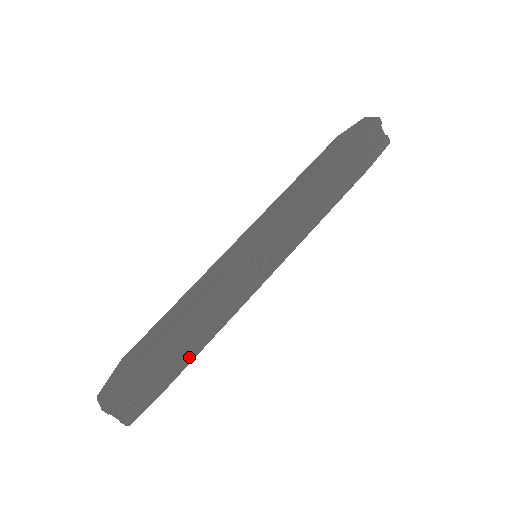
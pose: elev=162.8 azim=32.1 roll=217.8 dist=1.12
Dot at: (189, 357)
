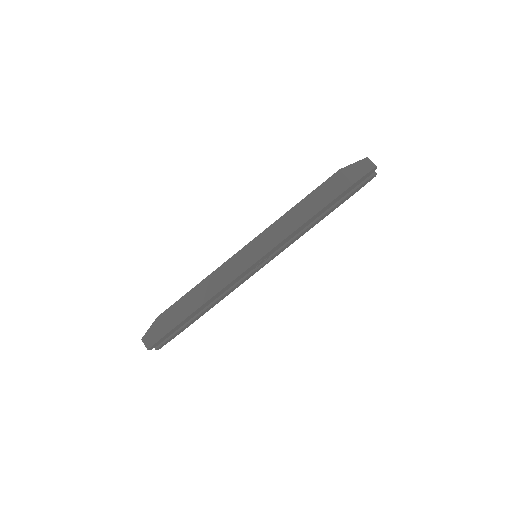
Dot at: (201, 315)
